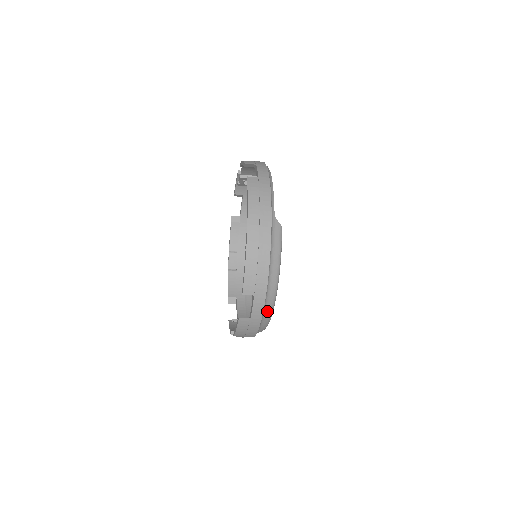
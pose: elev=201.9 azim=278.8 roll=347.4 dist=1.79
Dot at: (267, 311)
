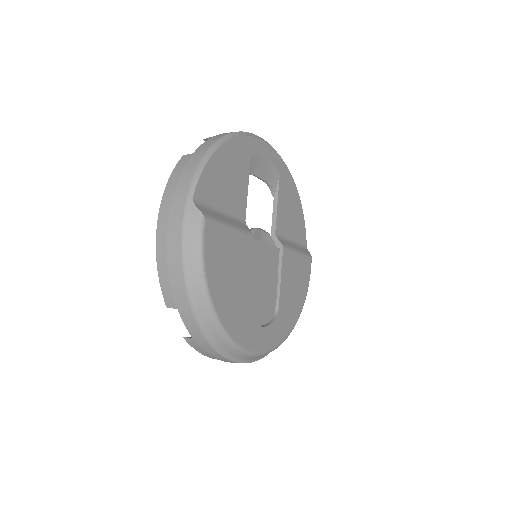
Dot at: (211, 330)
